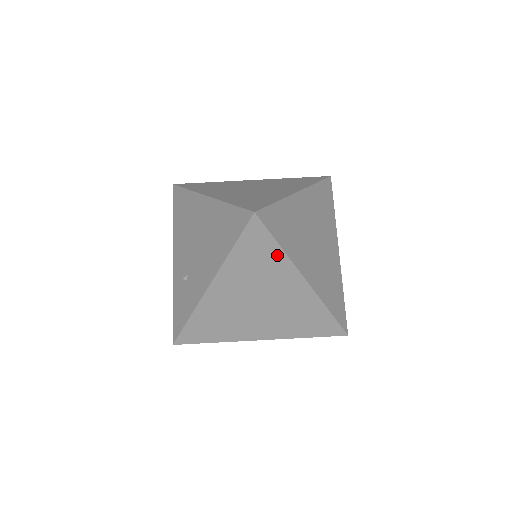
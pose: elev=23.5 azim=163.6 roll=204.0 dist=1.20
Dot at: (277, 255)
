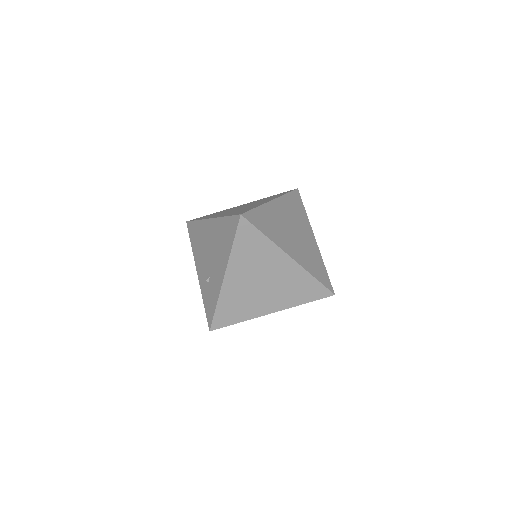
Dot at: (264, 242)
